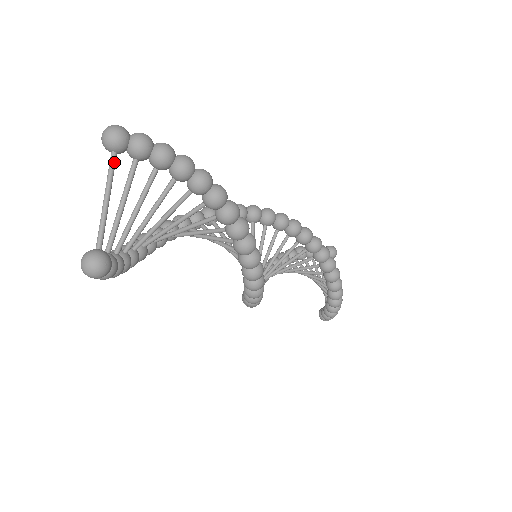
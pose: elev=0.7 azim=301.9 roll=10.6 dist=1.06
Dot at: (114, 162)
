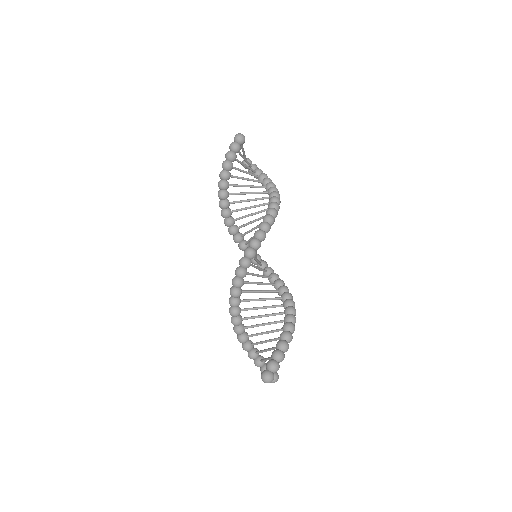
Dot at: (247, 159)
